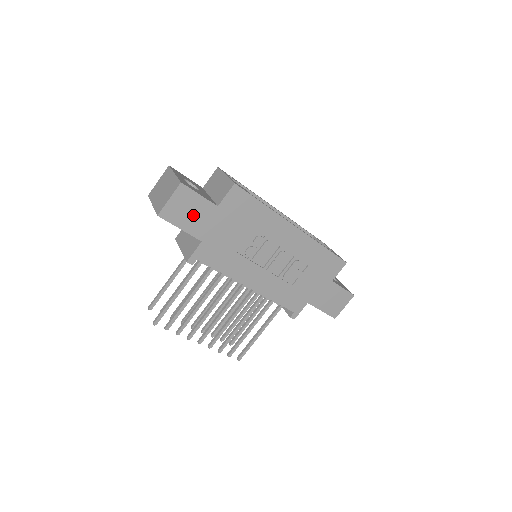
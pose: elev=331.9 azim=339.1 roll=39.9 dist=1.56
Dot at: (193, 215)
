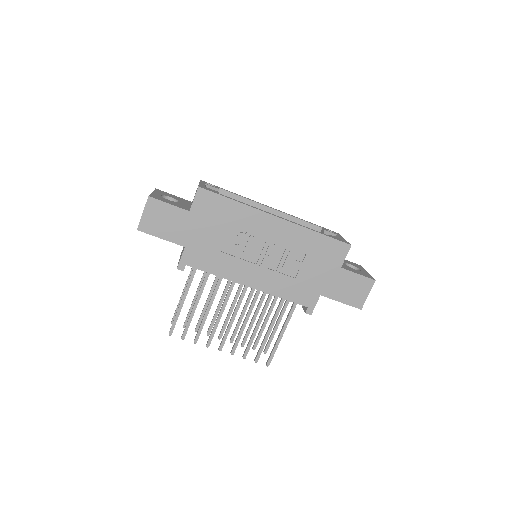
Dot at: (169, 224)
